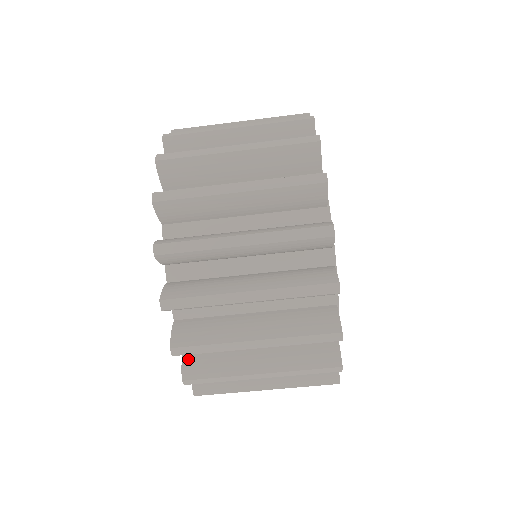
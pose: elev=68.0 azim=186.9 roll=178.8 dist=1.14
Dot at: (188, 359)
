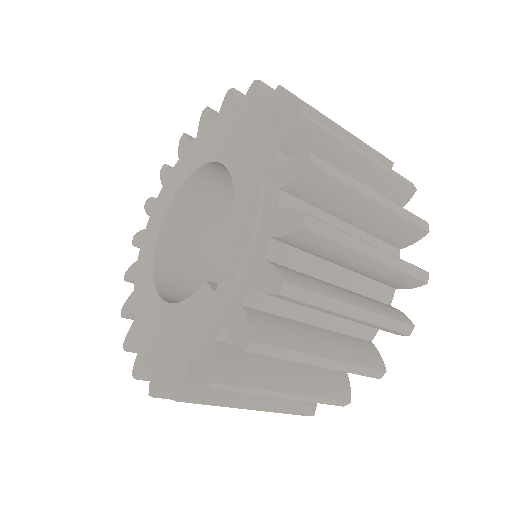
Dot at: (223, 356)
